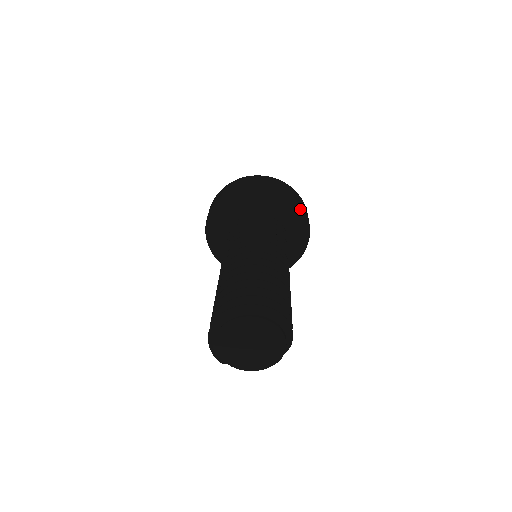
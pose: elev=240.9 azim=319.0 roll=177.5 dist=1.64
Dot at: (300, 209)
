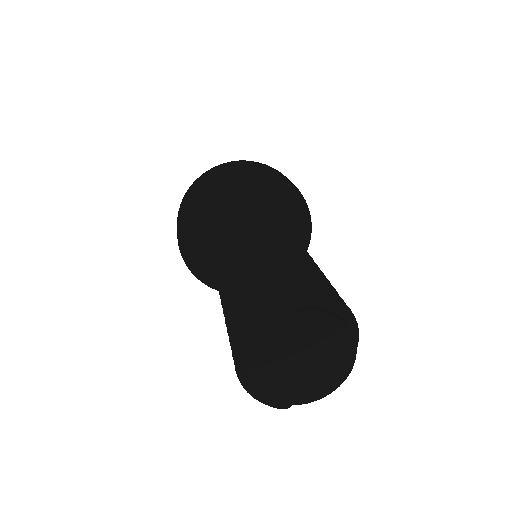
Dot at: (271, 174)
